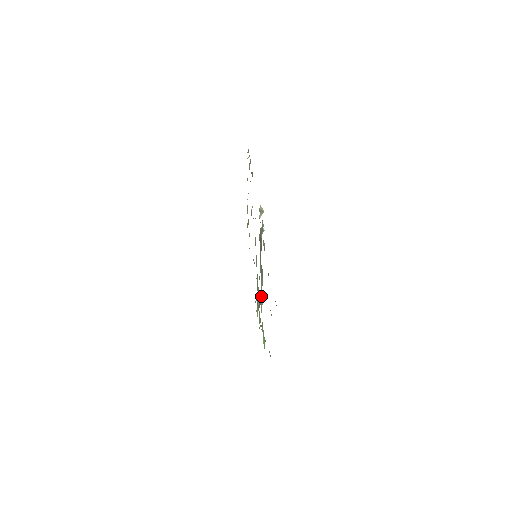
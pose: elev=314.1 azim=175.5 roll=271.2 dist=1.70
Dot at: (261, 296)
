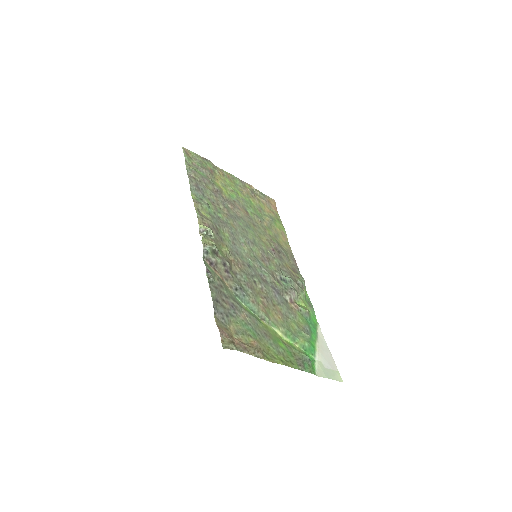
Dot at: (256, 313)
